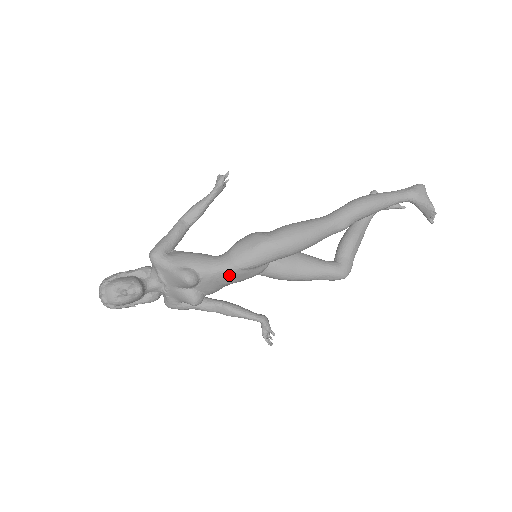
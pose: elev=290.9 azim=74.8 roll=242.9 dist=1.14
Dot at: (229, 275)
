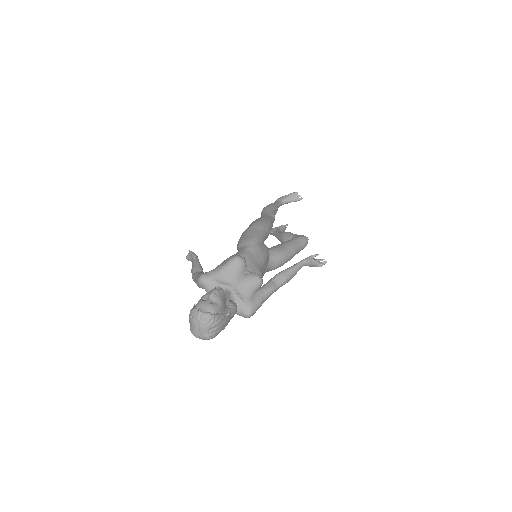
Dot at: (255, 250)
